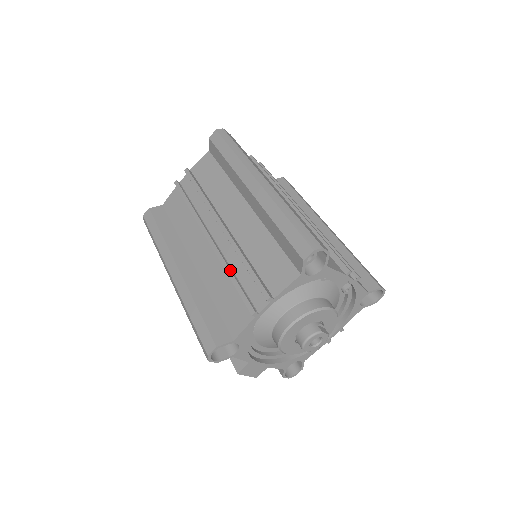
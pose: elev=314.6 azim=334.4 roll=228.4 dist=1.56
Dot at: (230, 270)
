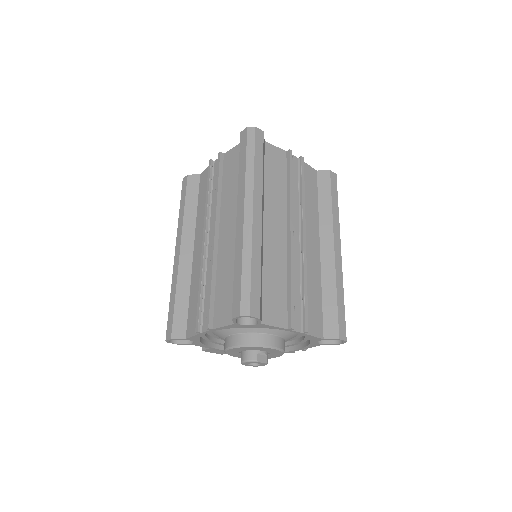
Dot at: (201, 282)
